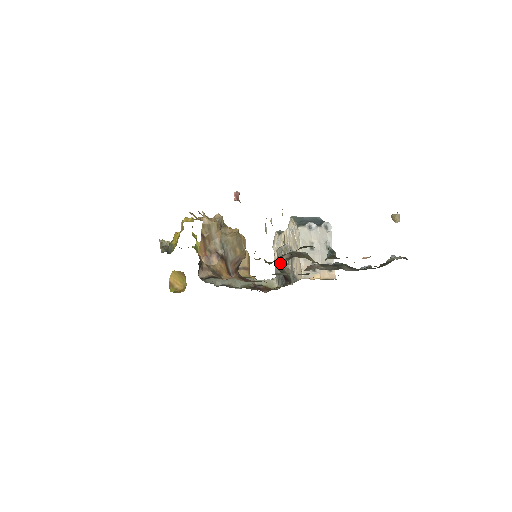
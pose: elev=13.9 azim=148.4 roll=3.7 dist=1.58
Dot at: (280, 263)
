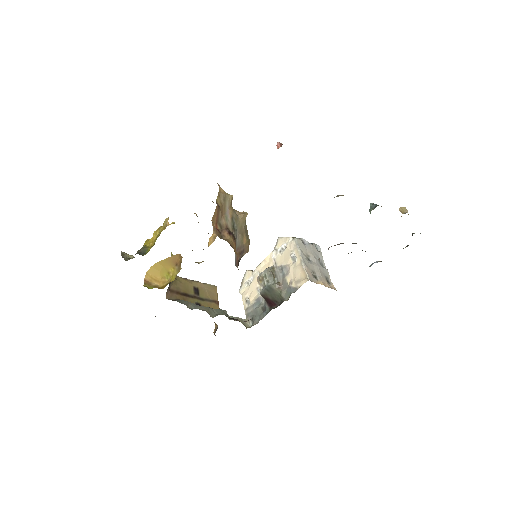
Dot at: (268, 283)
